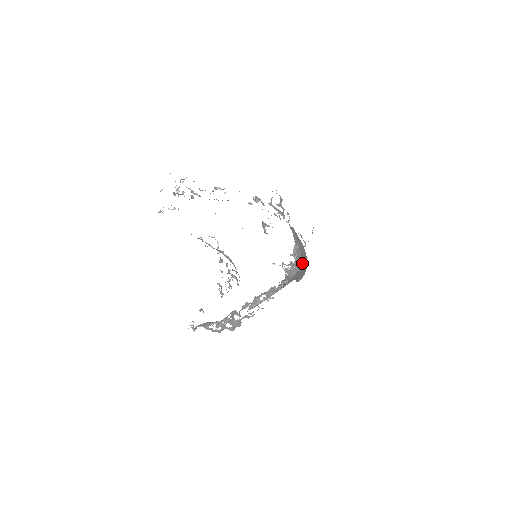
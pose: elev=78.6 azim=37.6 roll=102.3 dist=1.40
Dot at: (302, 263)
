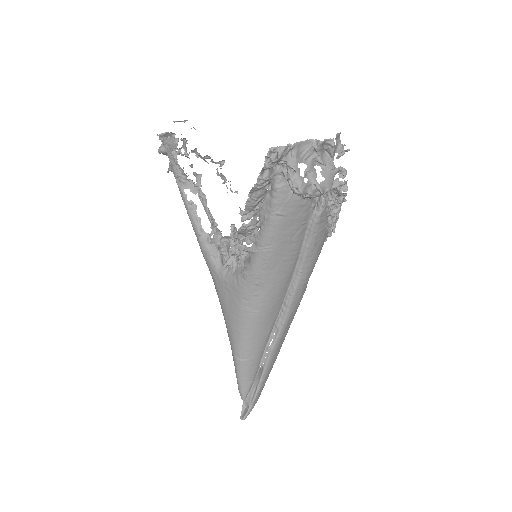
Dot at: occluded
